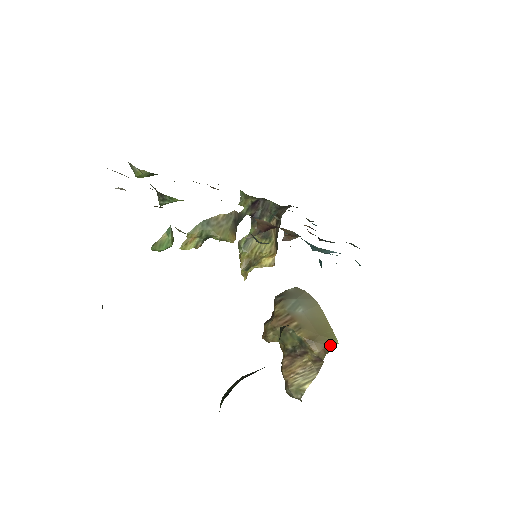
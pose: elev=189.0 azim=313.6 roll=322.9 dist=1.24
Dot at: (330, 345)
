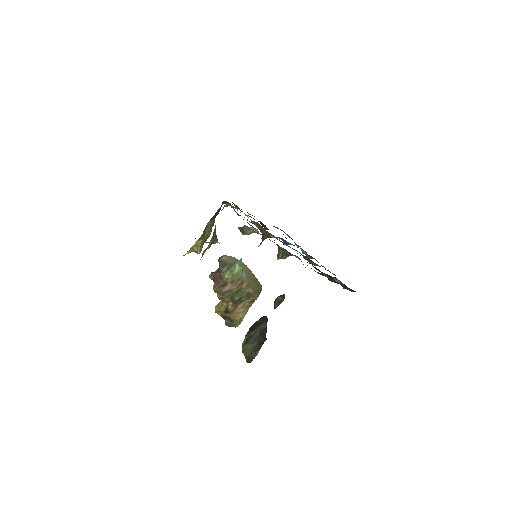
Dot at: (261, 290)
